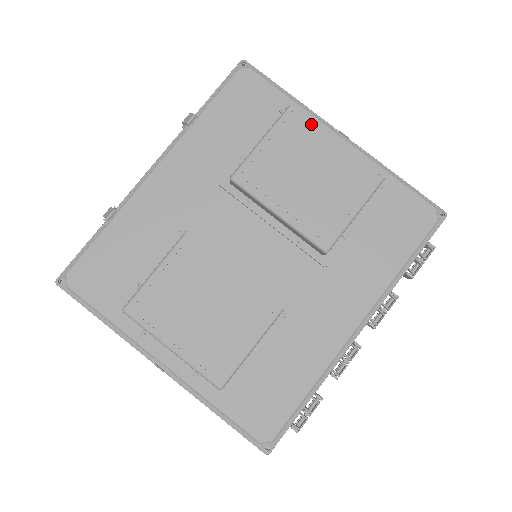
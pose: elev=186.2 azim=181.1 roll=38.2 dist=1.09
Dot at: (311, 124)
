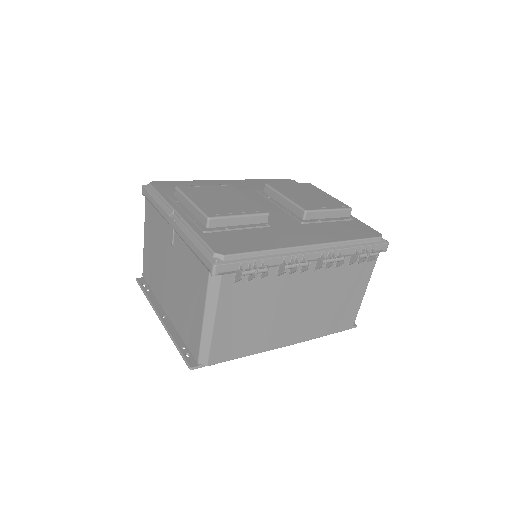
Dot at: (317, 188)
